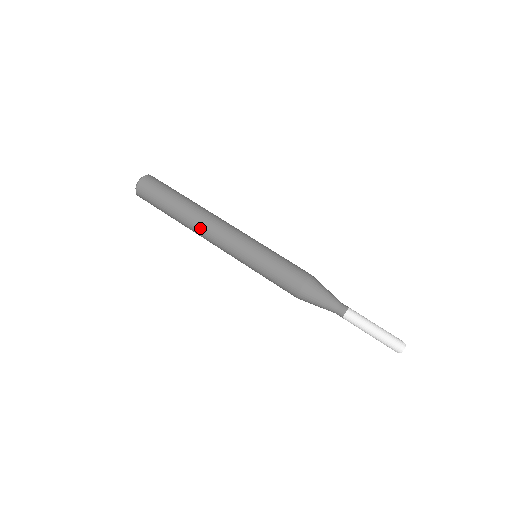
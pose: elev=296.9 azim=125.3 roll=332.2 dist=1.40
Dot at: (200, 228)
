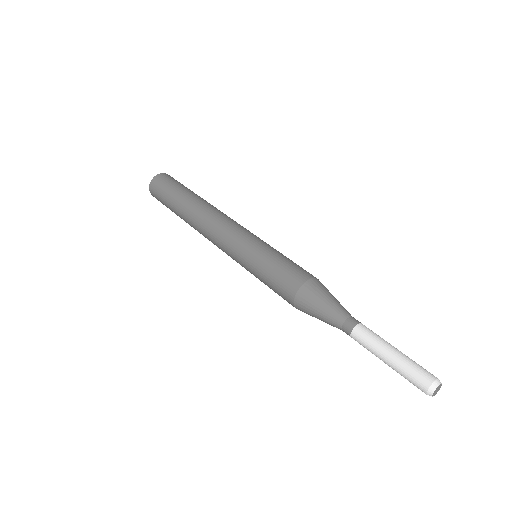
Dot at: (199, 231)
